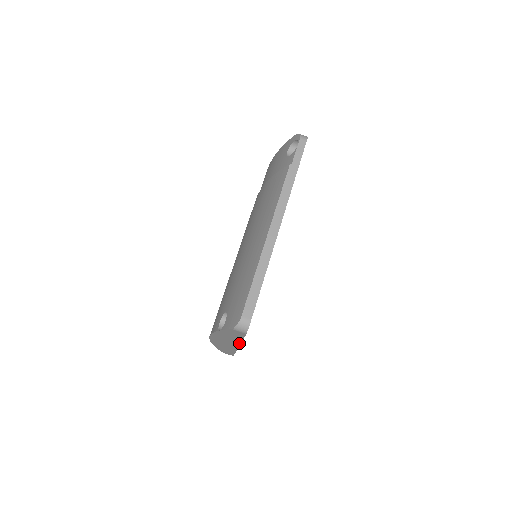
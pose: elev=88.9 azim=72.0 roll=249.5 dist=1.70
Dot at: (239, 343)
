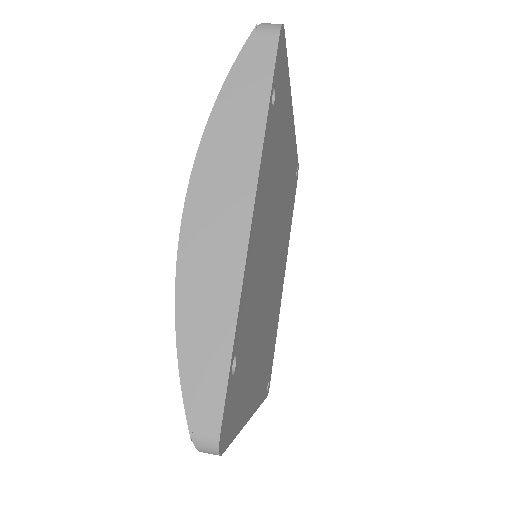
Dot at: (257, 162)
